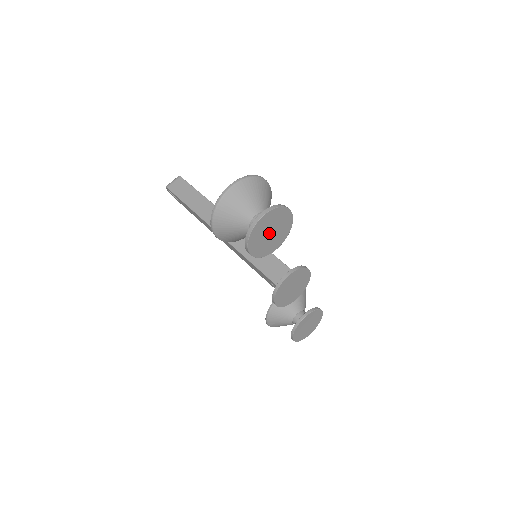
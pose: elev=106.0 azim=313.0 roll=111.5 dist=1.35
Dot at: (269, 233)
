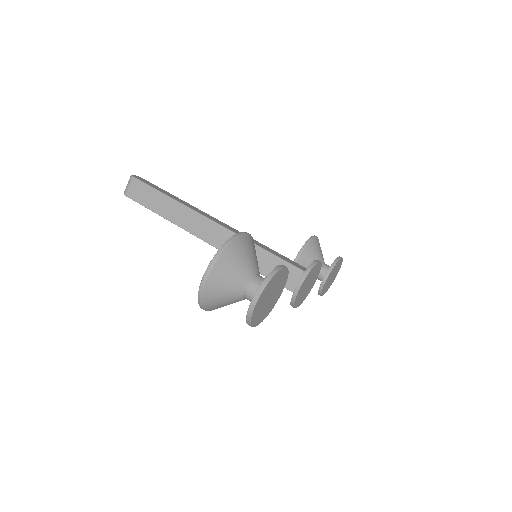
Dot at: (268, 299)
